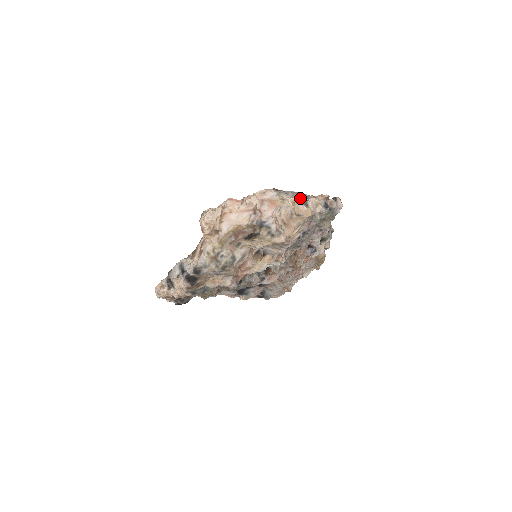
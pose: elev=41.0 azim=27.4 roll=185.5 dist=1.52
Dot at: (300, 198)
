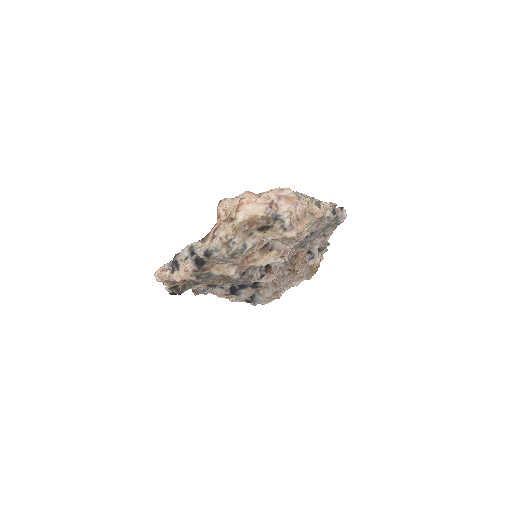
Dot at: (314, 200)
